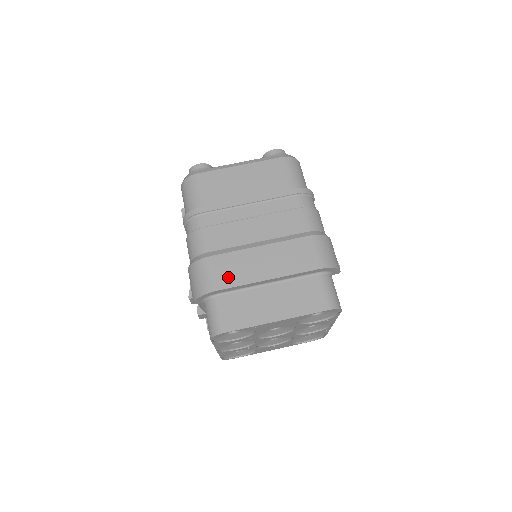
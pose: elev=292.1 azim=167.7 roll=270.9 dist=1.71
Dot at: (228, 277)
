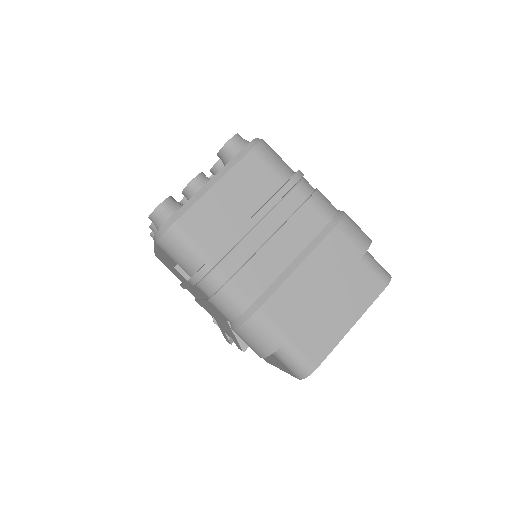
Dot at: (290, 318)
